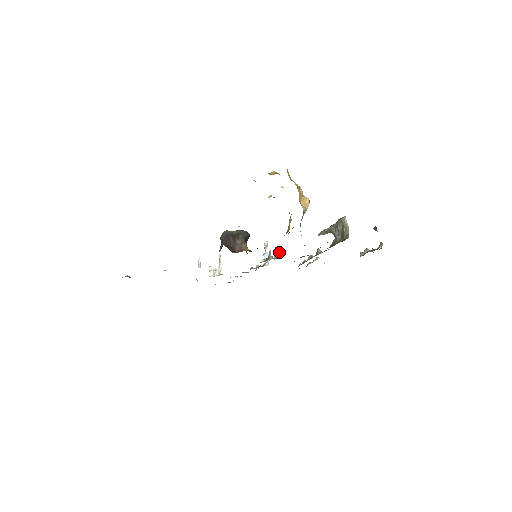
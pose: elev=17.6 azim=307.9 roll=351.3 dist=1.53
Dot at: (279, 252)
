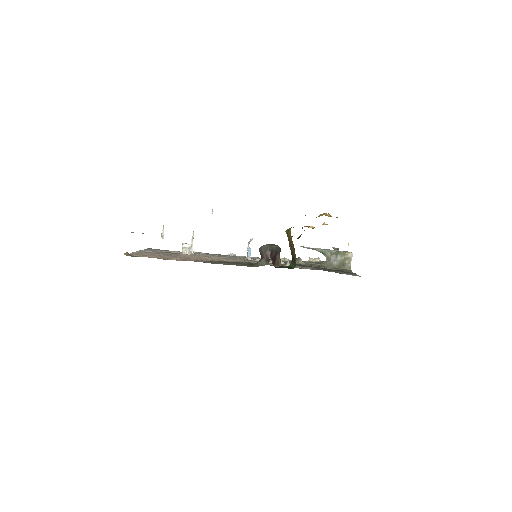
Dot at: (289, 263)
